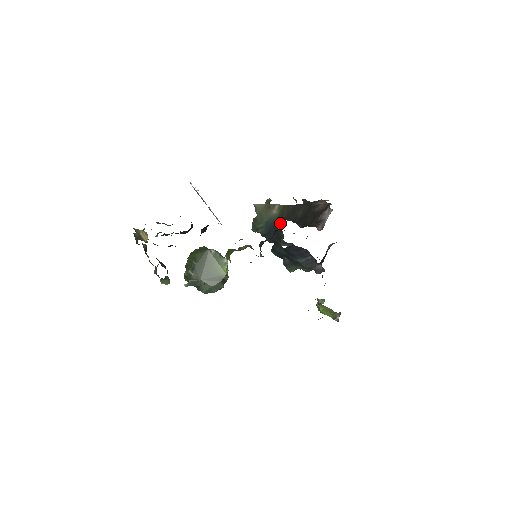
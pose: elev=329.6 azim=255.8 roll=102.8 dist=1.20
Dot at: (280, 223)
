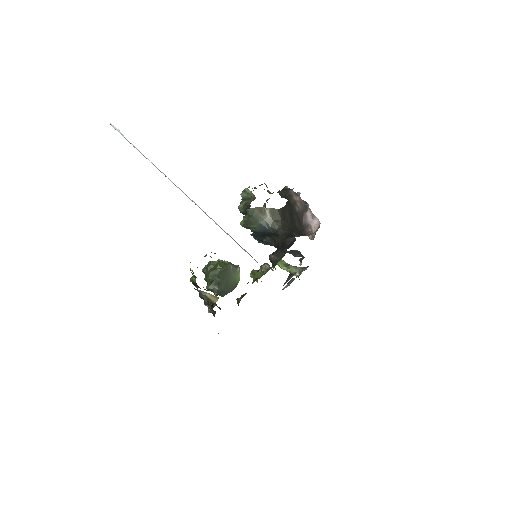
Dot at: (281, 234)
